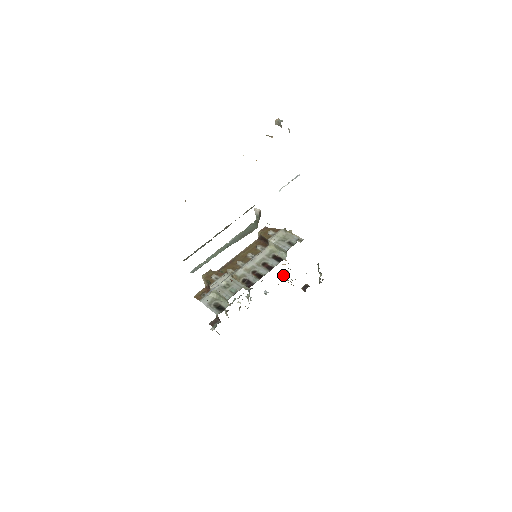
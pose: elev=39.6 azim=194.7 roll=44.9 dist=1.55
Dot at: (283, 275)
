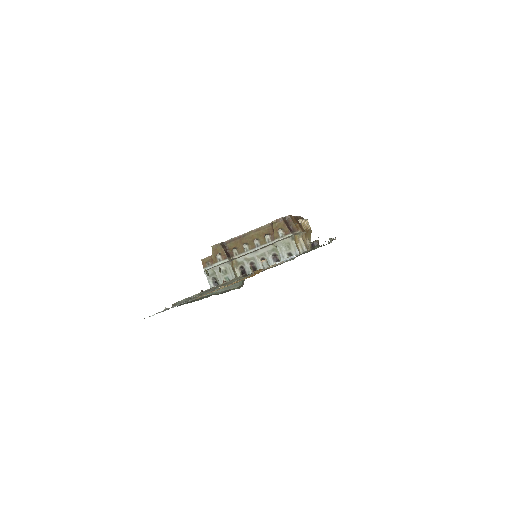
Dot at: occluded
